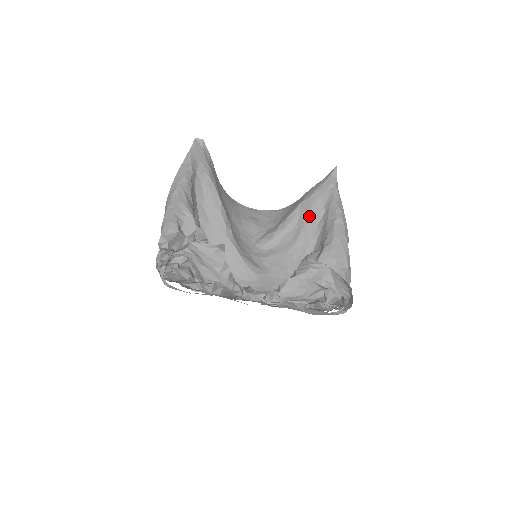
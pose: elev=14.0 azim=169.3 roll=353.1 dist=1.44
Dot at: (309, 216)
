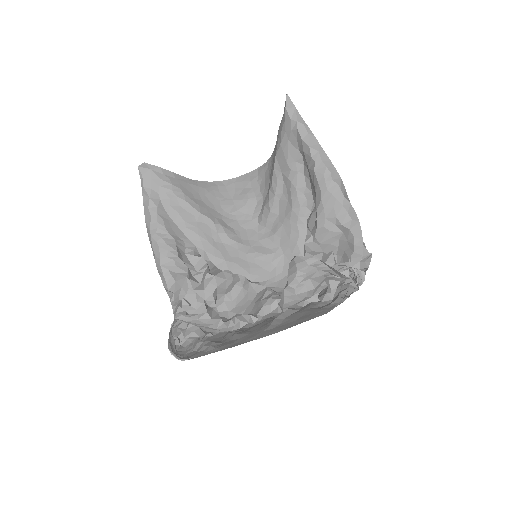
Dot at: (290, 170)
